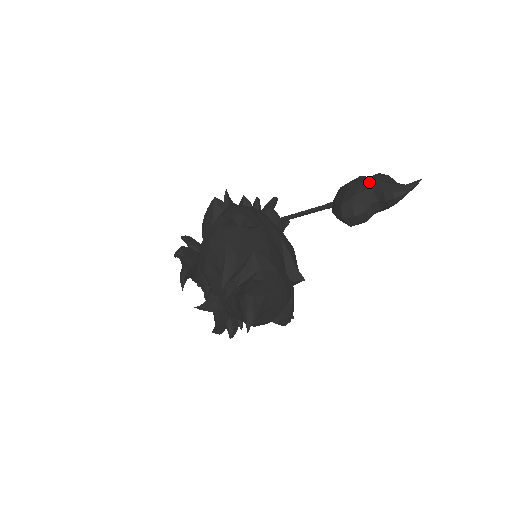
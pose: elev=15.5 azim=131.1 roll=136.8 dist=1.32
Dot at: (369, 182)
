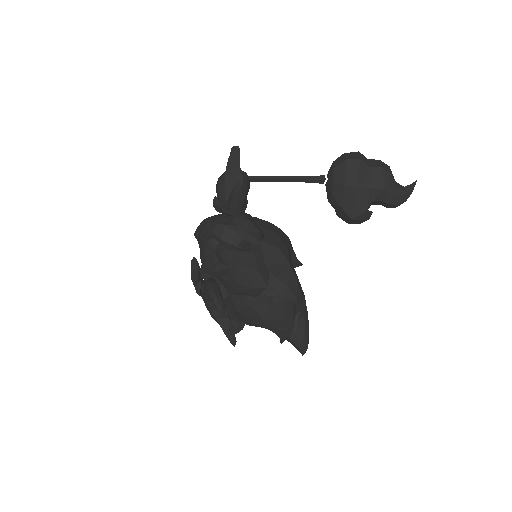
Dot at: (379, 192)
